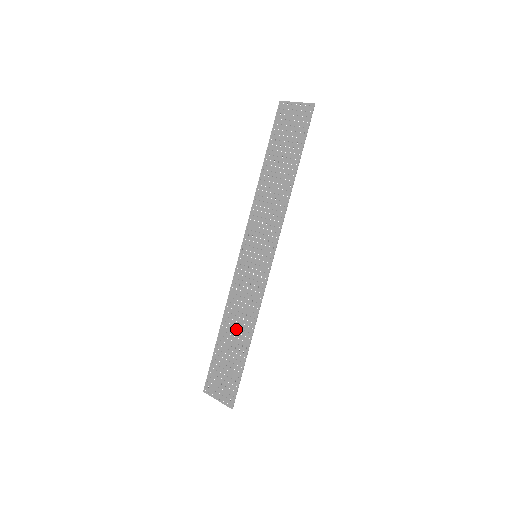
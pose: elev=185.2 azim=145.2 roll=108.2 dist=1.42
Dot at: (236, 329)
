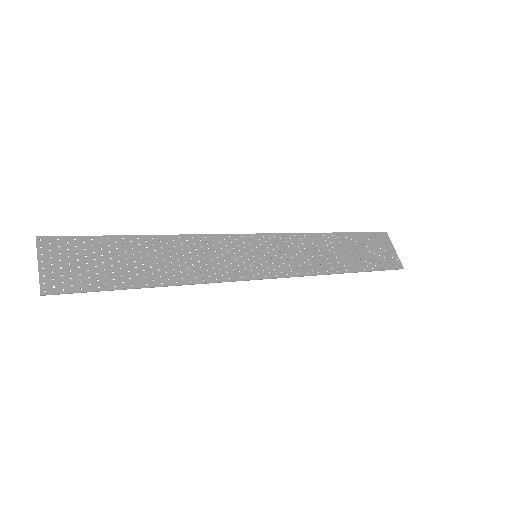
Dot at: (161, 259)
